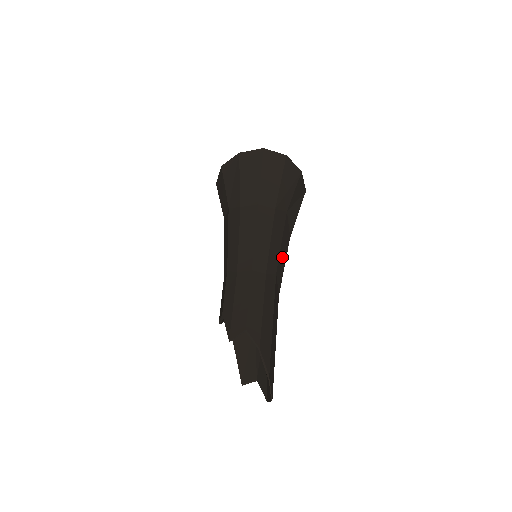
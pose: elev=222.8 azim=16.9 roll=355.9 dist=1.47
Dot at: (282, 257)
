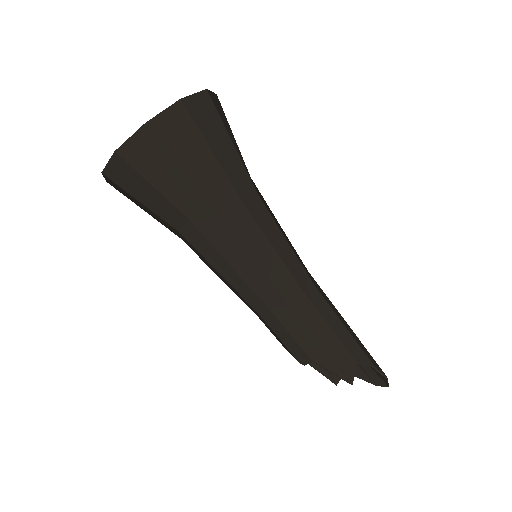
Dot at: occluded
